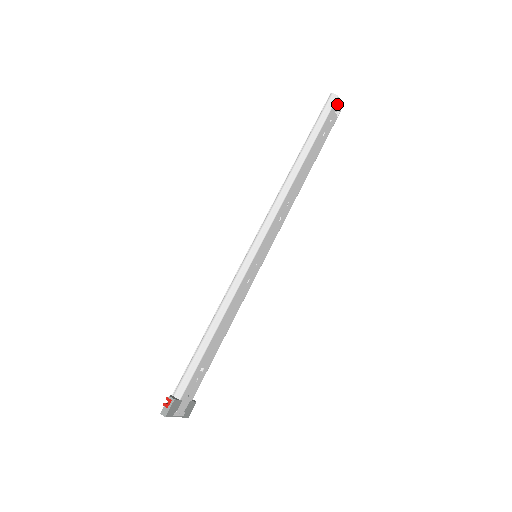
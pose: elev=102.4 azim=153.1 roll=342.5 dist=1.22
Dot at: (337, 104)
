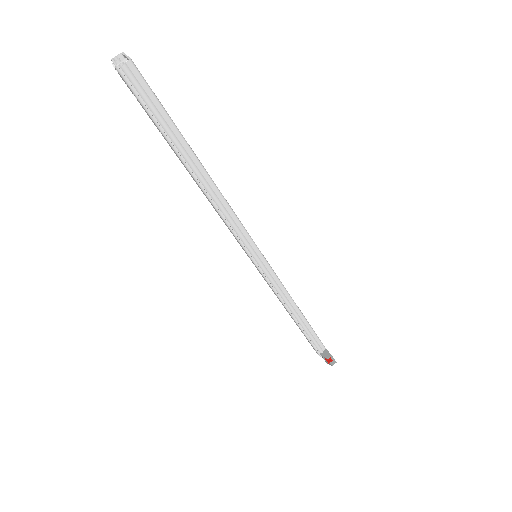
Dot at: occluded
